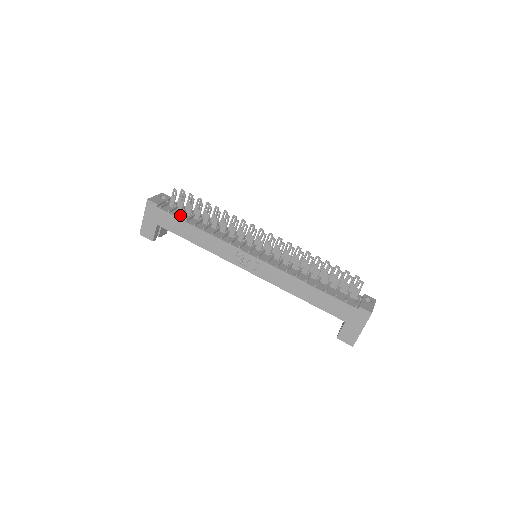
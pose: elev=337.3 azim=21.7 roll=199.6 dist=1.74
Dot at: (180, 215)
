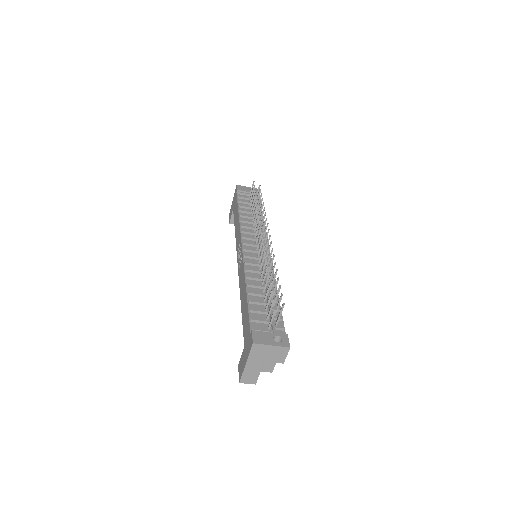
Dot at: (243, 203)
